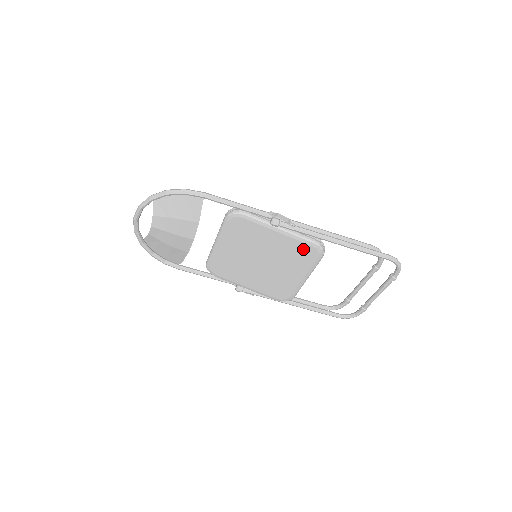
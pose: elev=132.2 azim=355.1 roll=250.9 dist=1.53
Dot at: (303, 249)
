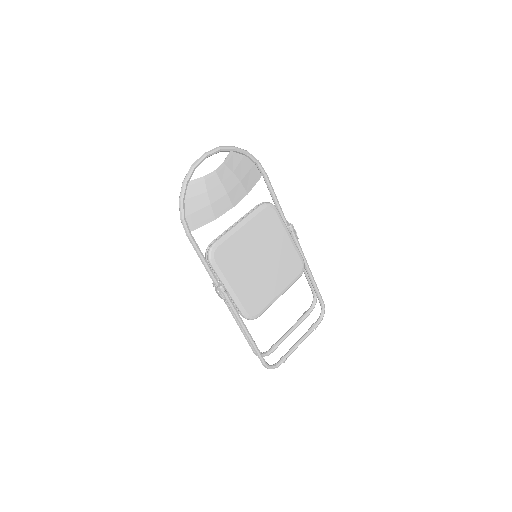
Dot at: (295, 262)
